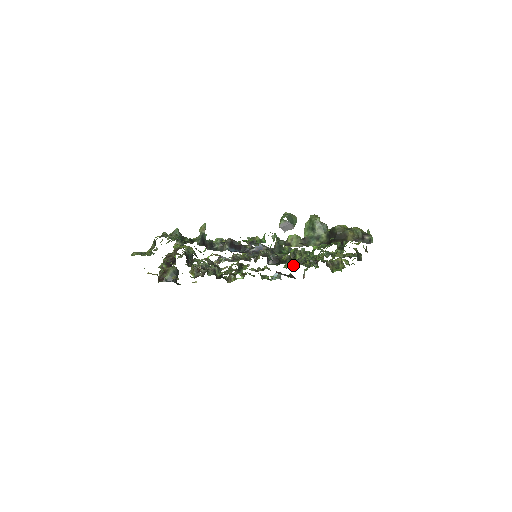
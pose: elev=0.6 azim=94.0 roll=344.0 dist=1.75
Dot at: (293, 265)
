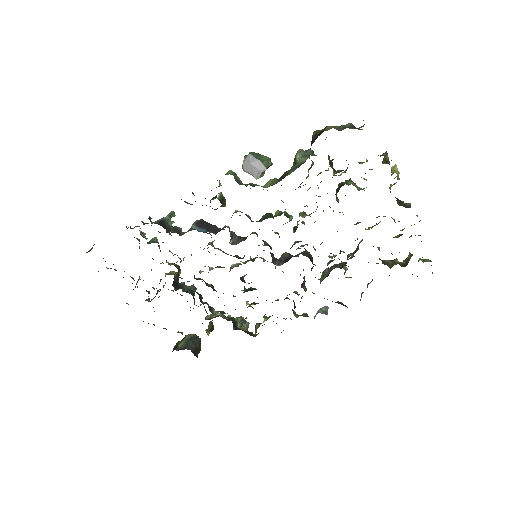
Dot at: (328, 274)
